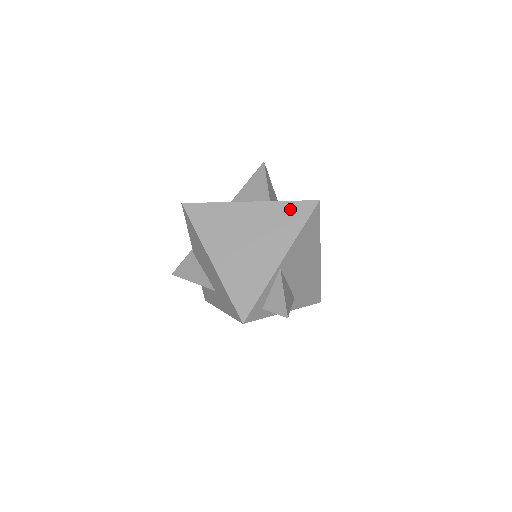
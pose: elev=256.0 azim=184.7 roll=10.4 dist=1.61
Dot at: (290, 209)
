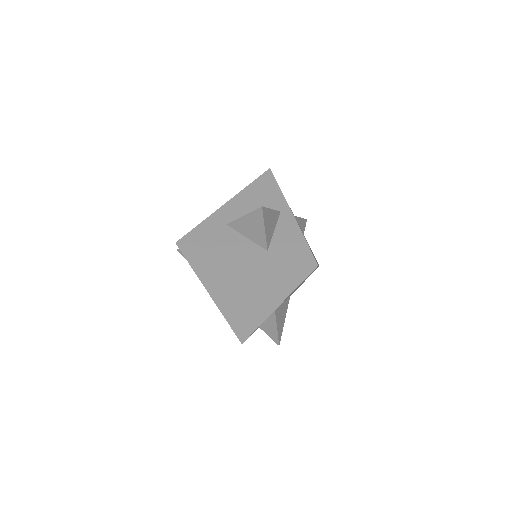
Dot at: (287, 268)
